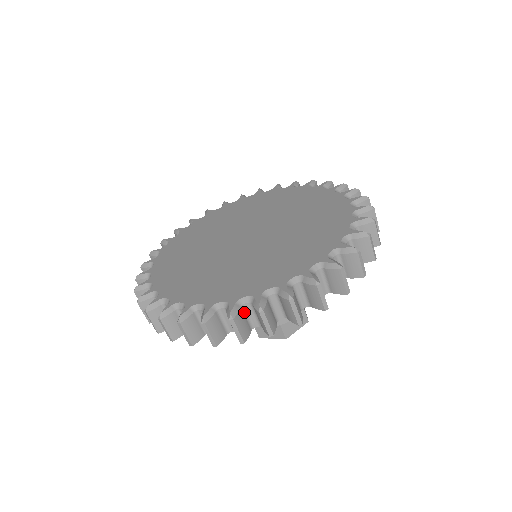
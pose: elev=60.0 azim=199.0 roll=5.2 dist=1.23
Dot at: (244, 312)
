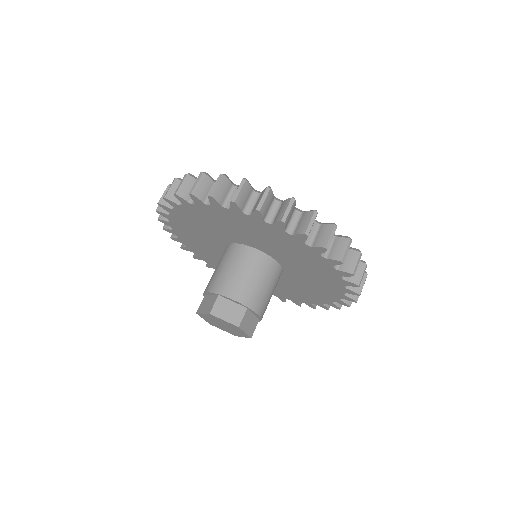
Dot at: occluded
